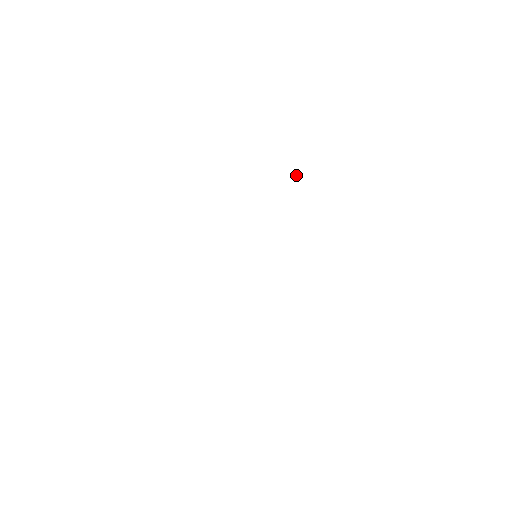
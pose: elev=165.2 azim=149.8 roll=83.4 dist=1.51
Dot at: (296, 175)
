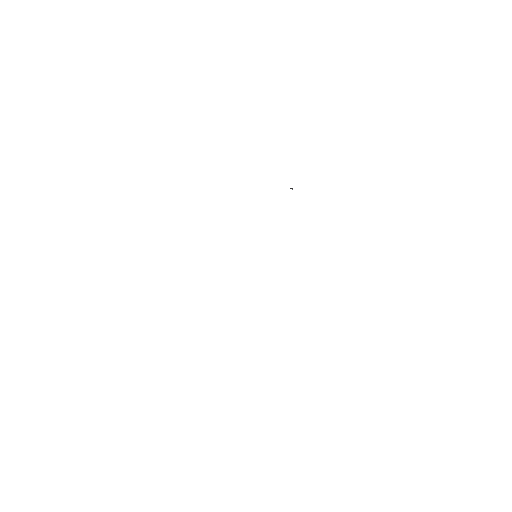
Dot at: (290, 188)
